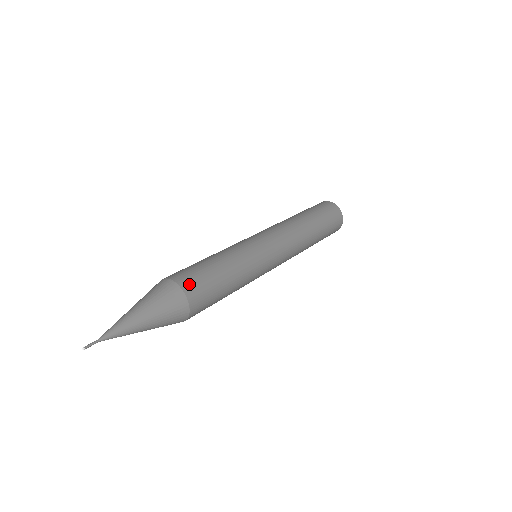
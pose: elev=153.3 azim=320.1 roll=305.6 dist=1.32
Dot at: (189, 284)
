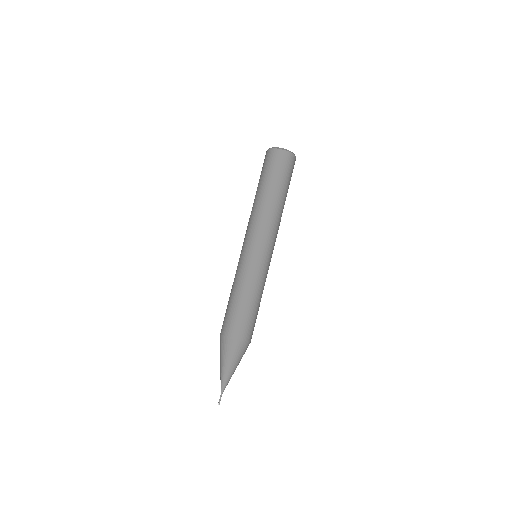
Dot at: occluded
